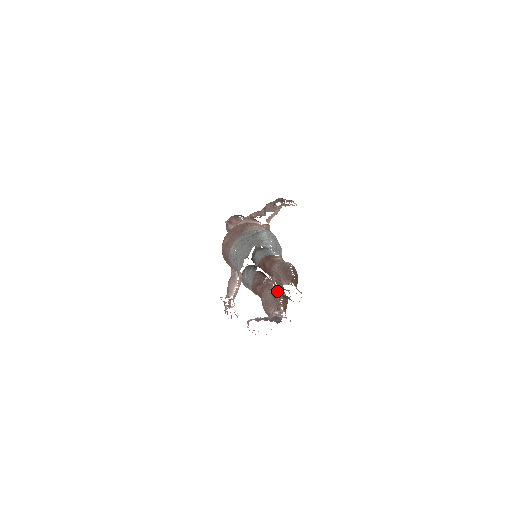
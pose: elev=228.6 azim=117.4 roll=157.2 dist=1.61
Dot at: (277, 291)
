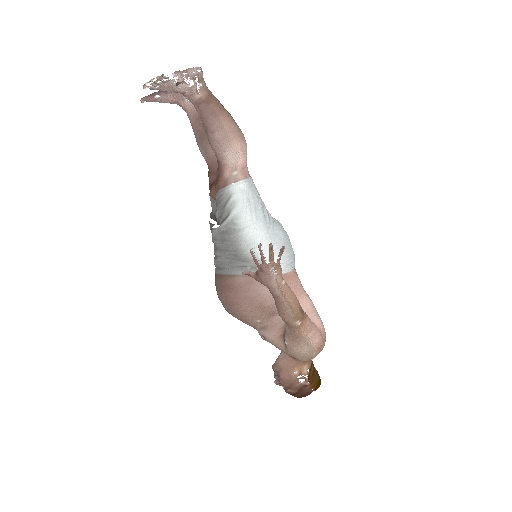
Dot at: occluded
